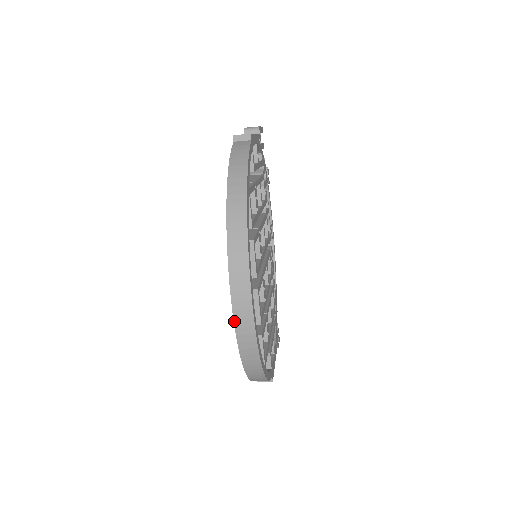
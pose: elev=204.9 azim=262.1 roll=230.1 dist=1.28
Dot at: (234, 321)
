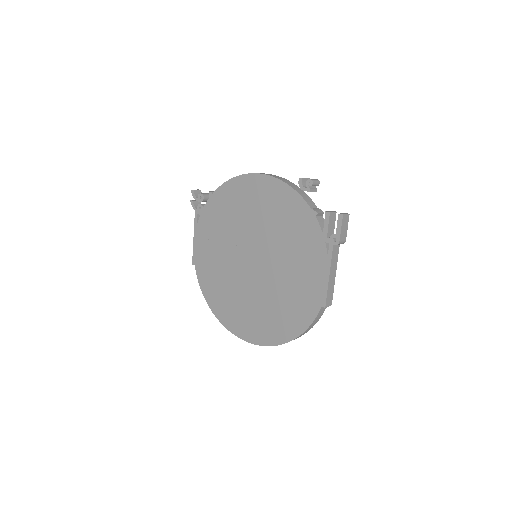
Dot at: occluded
